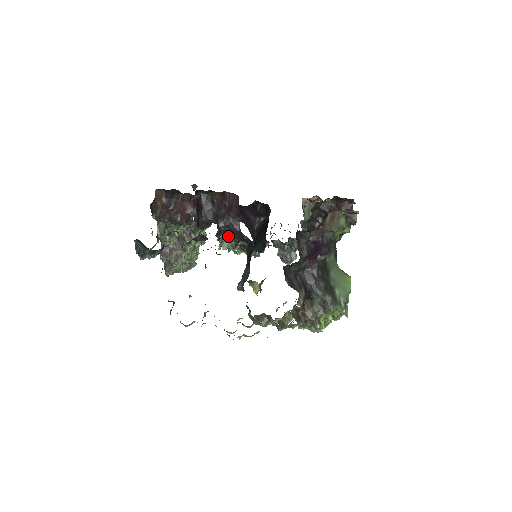
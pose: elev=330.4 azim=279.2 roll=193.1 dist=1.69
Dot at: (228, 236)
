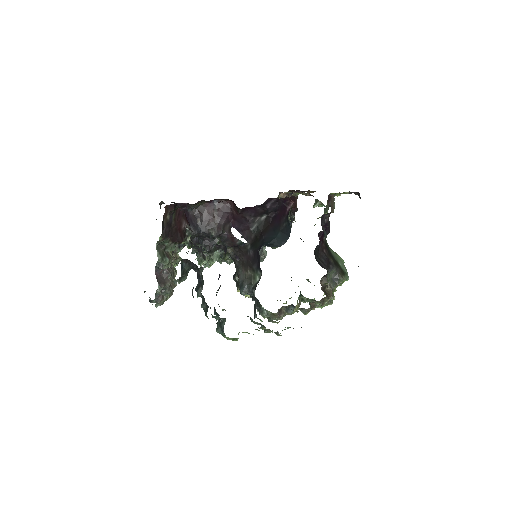
Dot at: occluded
